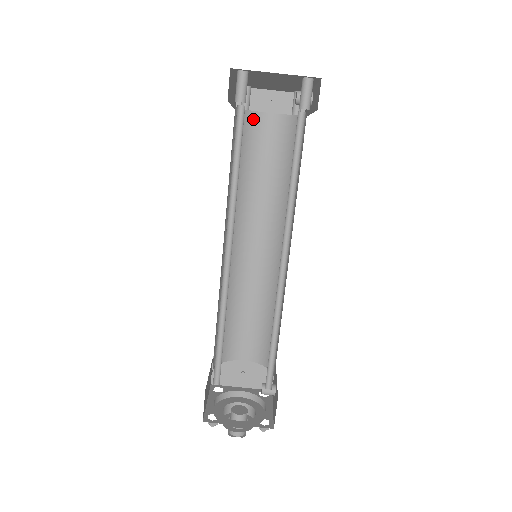
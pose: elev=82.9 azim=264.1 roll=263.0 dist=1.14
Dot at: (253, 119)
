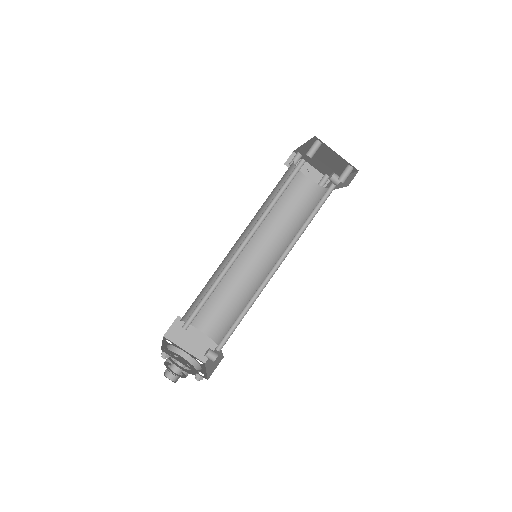
Dot at: (296, 174)
